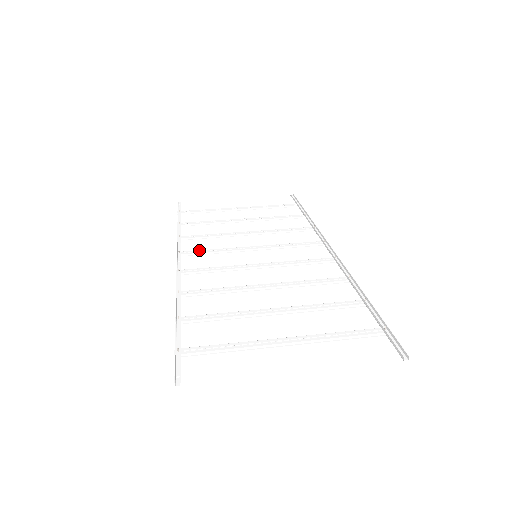
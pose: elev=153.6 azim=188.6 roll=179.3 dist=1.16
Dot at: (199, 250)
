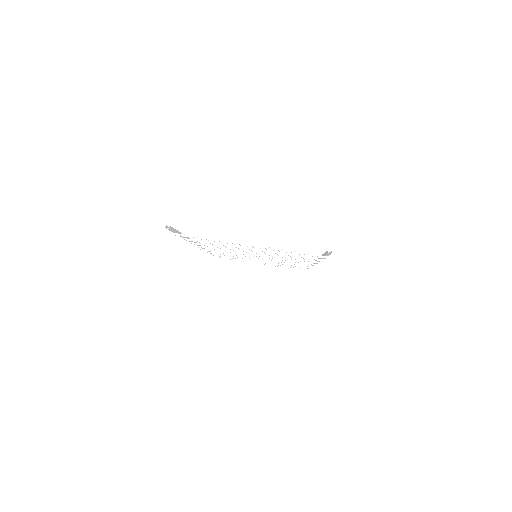
Dot at: (217, 251)
